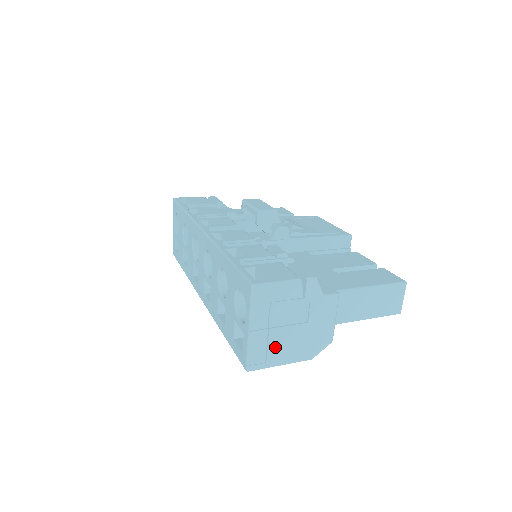
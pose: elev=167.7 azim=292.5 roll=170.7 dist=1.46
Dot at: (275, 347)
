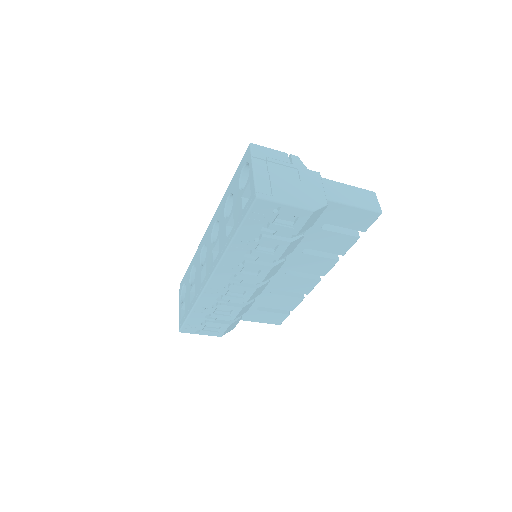
Dot at: (278, 188)
